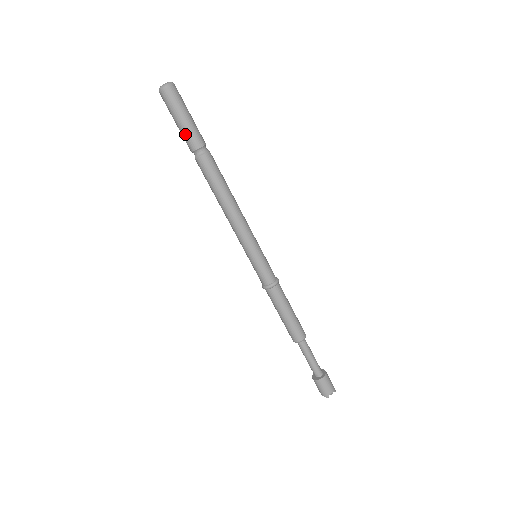
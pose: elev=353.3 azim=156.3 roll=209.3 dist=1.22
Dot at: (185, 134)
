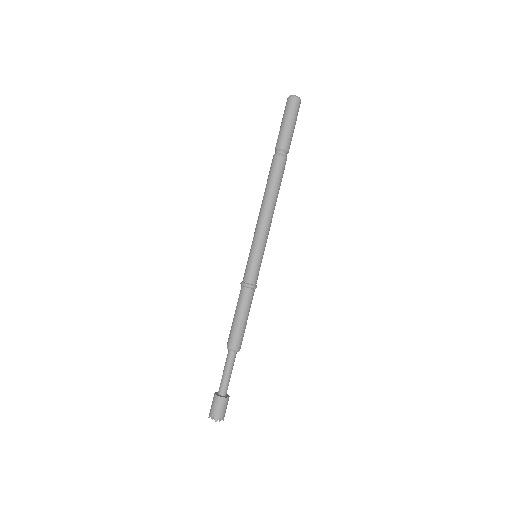
Dot at: (285, 134)
